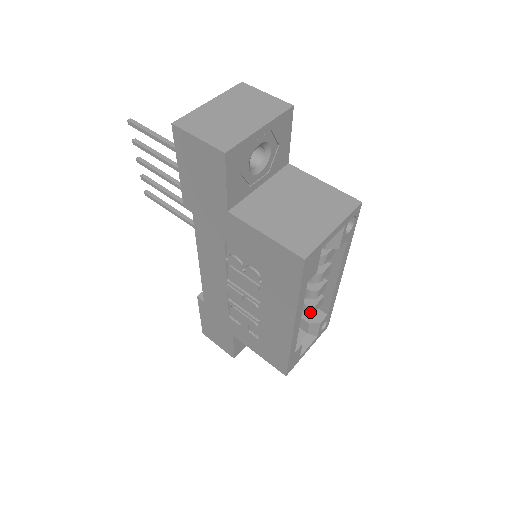
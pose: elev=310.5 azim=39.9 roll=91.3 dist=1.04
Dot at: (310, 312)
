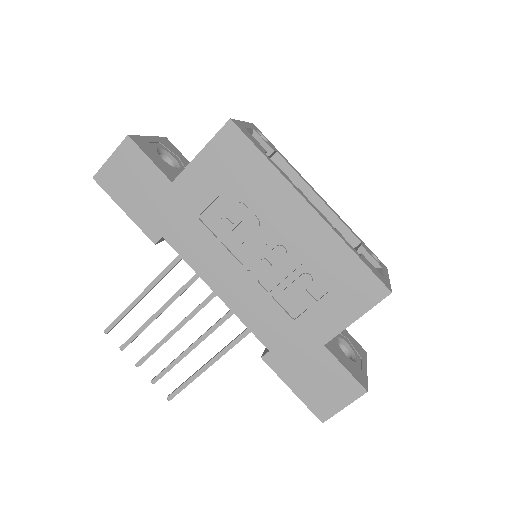
Dot at: occluded
